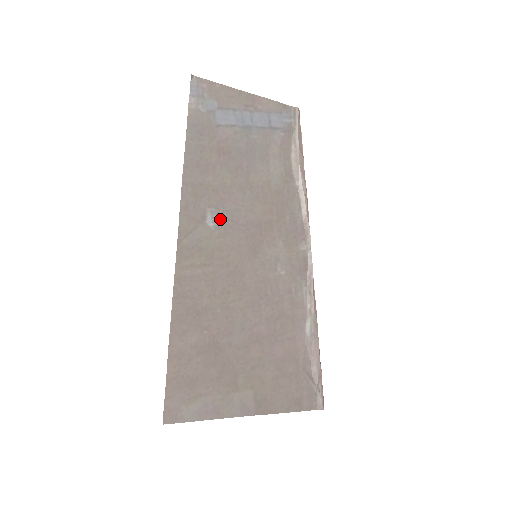
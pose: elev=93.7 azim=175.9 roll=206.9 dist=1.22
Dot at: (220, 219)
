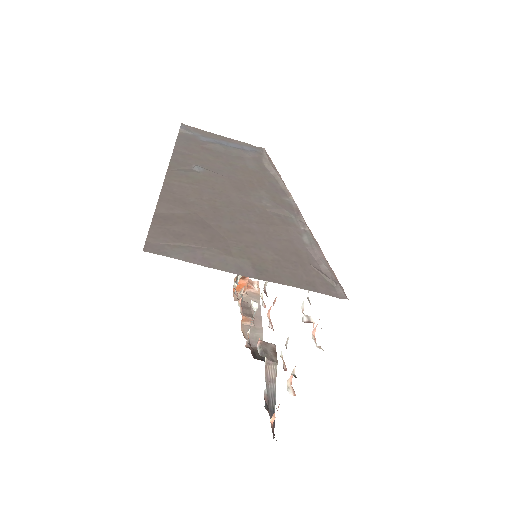
Dot at: (205, 170)
